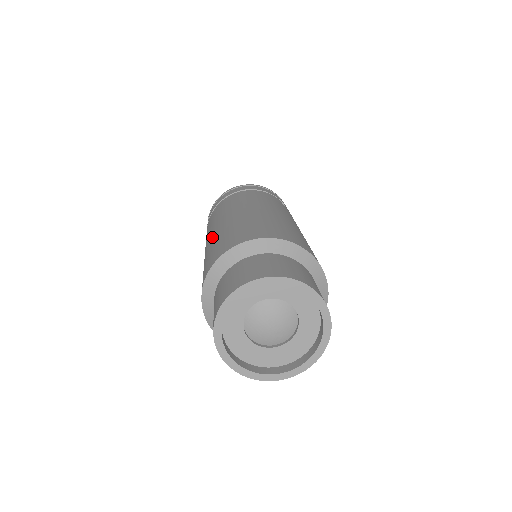
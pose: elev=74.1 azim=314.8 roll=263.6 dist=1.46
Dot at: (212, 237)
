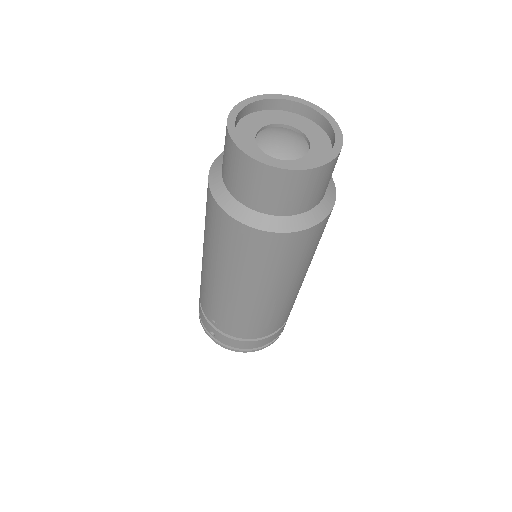
Dot at: occluded
